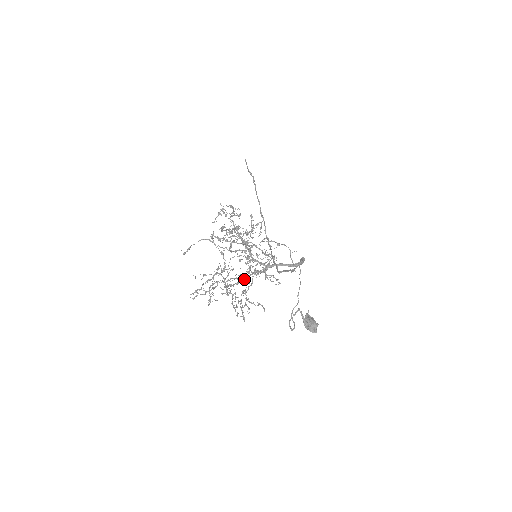
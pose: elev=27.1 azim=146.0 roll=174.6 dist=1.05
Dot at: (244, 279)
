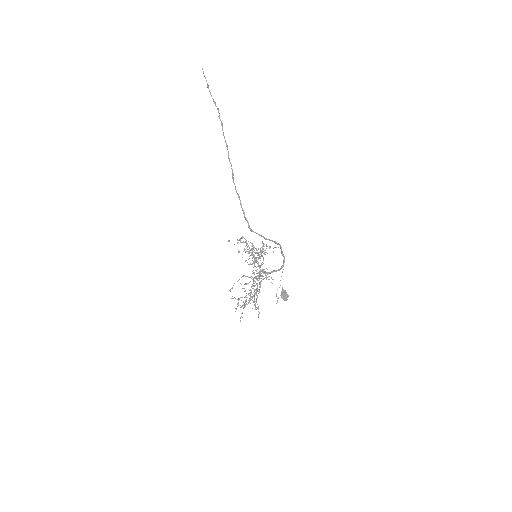
Dot at: occluded
